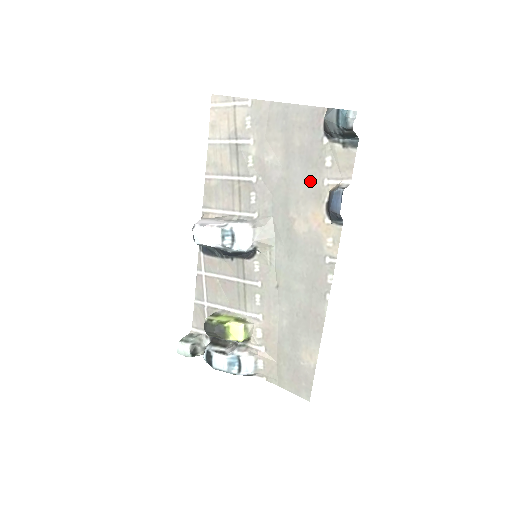
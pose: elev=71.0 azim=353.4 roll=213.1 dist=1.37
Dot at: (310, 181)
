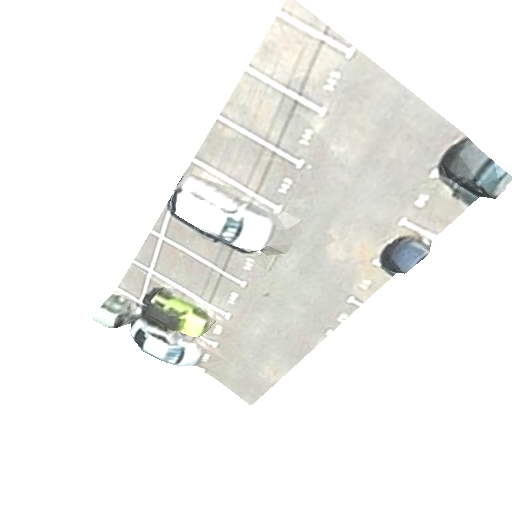
Dot at: (382, 209)
